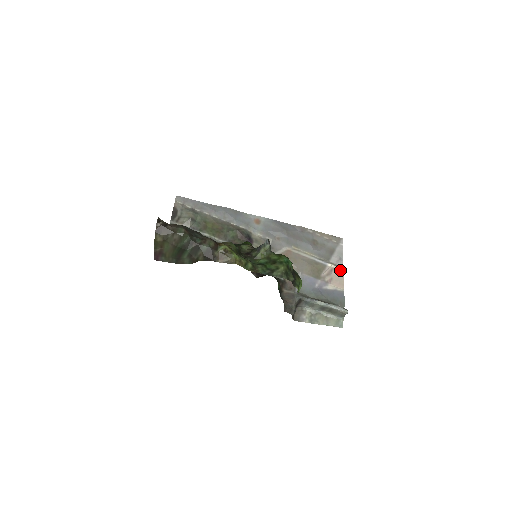
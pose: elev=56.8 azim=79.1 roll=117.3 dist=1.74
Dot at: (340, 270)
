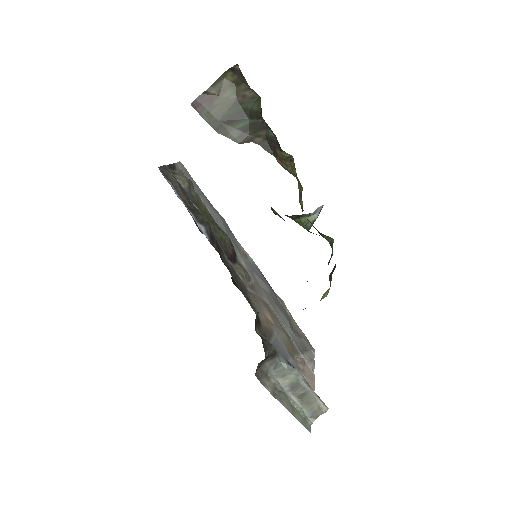
Dot at: (312, 371)
